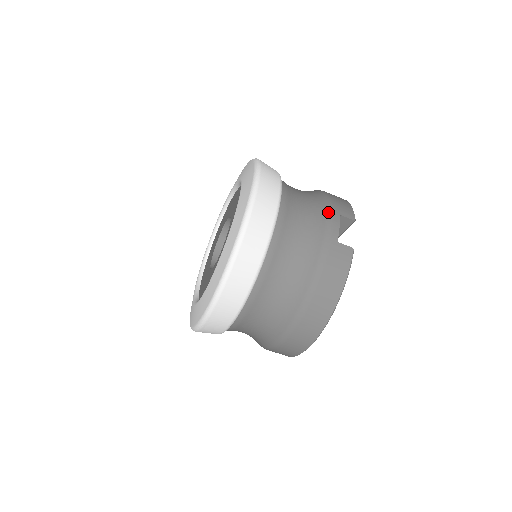
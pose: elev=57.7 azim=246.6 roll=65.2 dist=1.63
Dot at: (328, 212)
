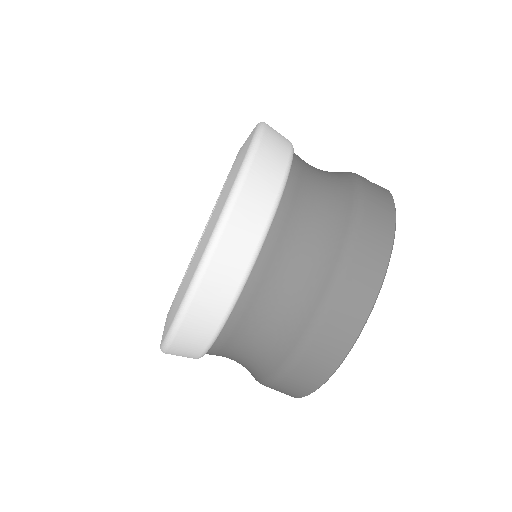
Dot at: occluded
